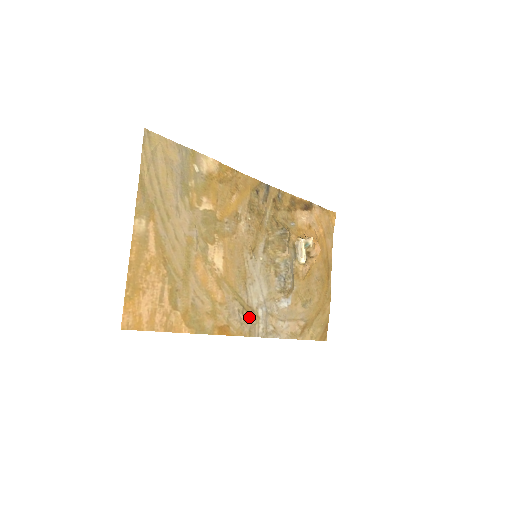
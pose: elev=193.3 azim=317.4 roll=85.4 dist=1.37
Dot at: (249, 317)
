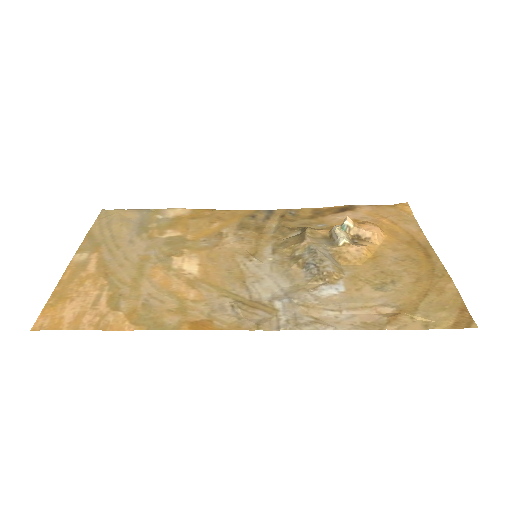
Dot at: (256, 312)
